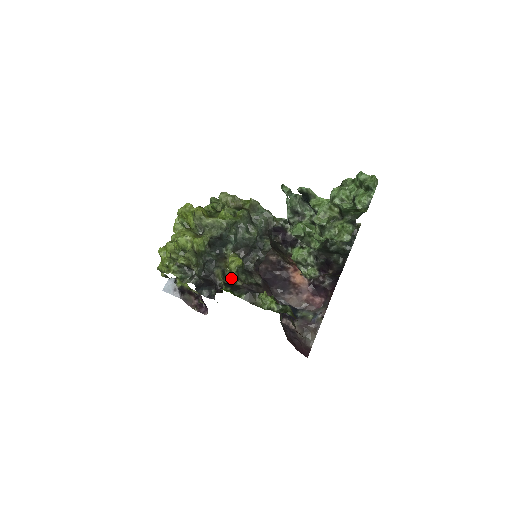
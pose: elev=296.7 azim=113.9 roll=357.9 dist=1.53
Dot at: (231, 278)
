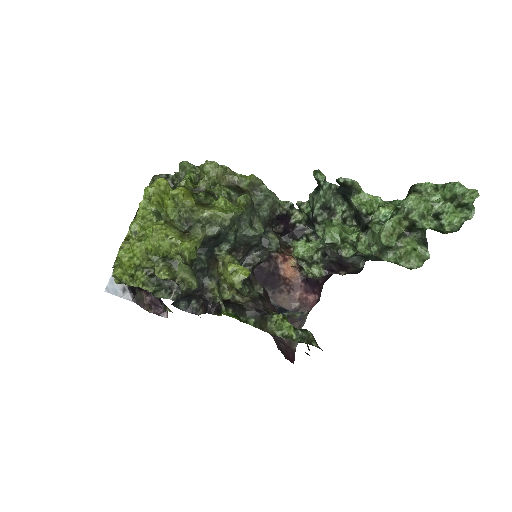
Dot at: (224, 288)
